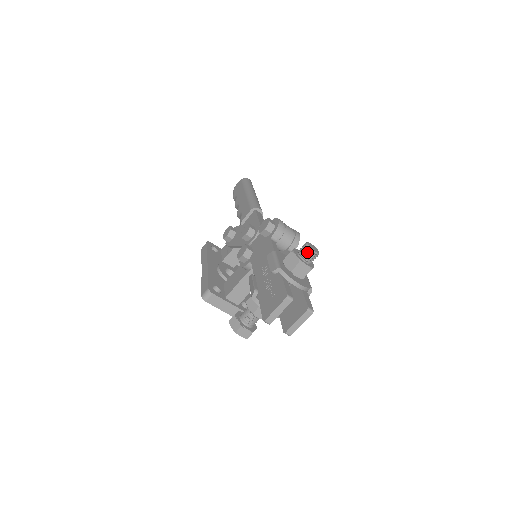
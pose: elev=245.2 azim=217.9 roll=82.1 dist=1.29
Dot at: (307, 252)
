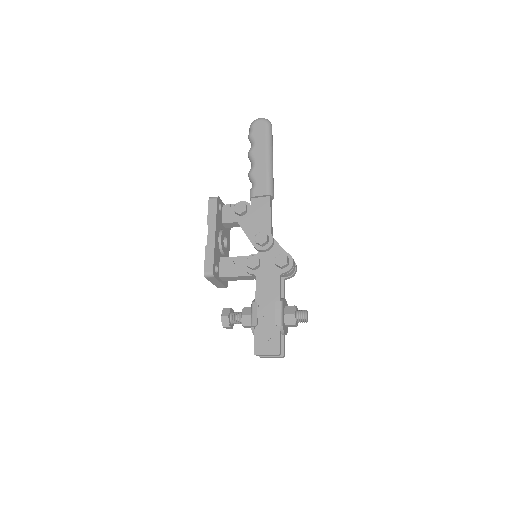
Dot at: (303, 320)
